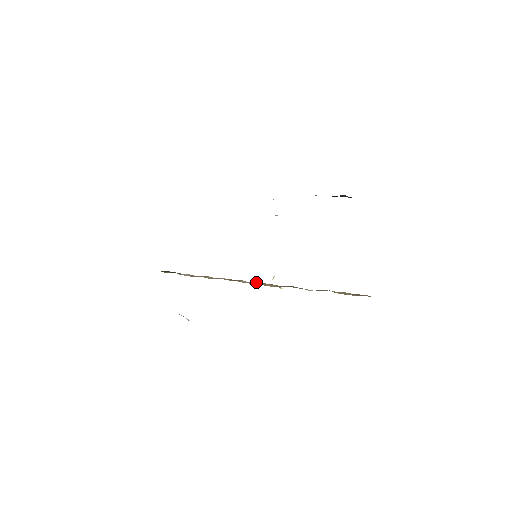
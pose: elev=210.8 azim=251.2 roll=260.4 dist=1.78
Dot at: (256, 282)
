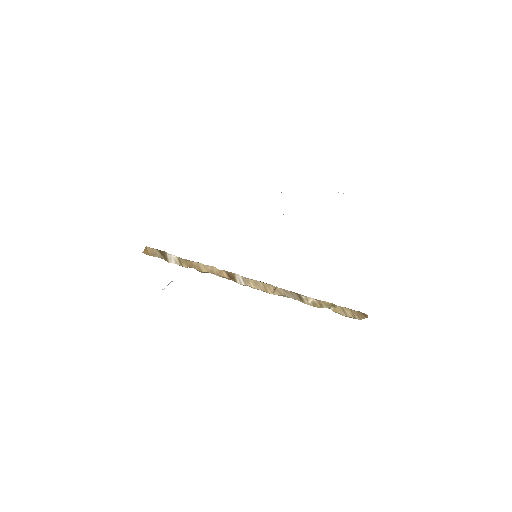
Dot at: (253, 280)
